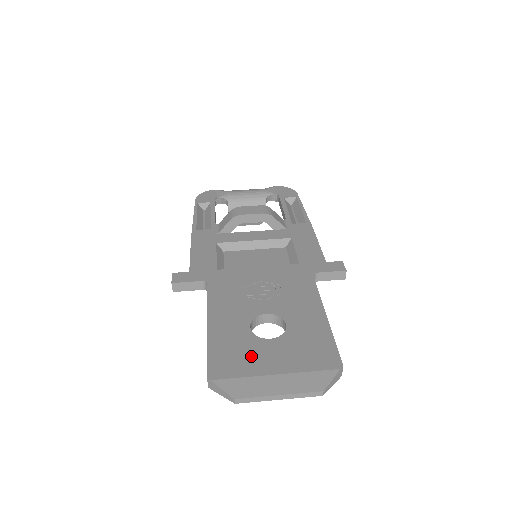
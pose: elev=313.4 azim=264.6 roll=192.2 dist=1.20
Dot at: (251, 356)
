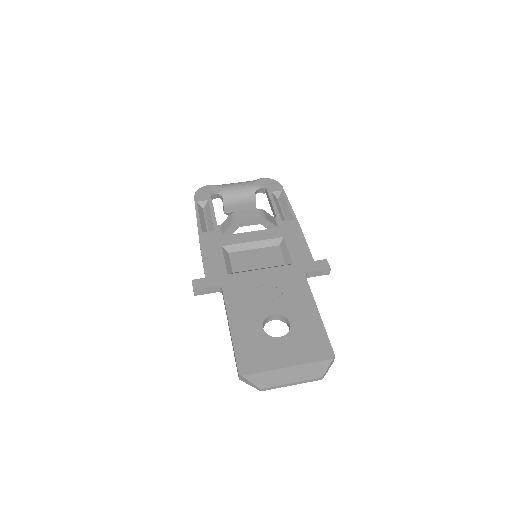
Dot at: (268, 353)
